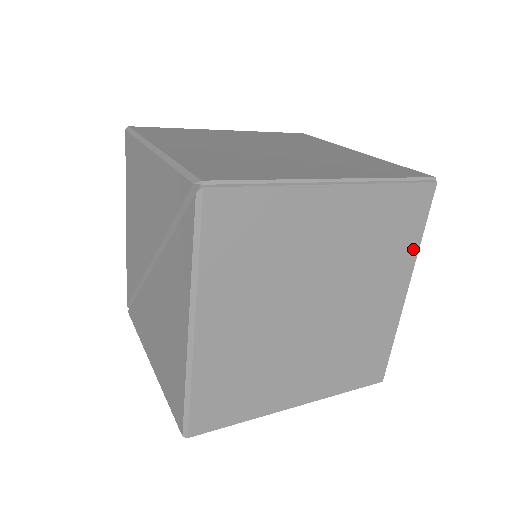
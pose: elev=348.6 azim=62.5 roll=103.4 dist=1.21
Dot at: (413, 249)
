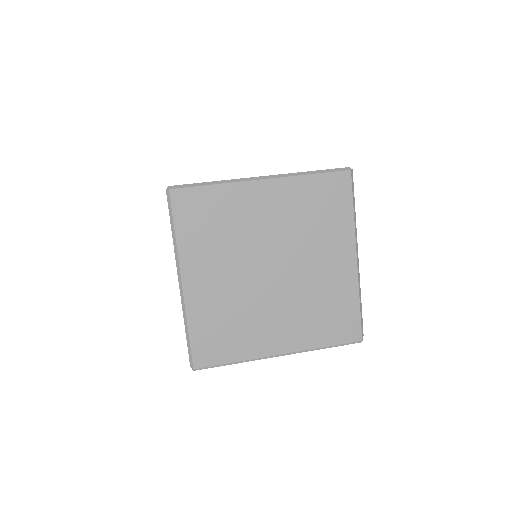
Dot at: occluded
